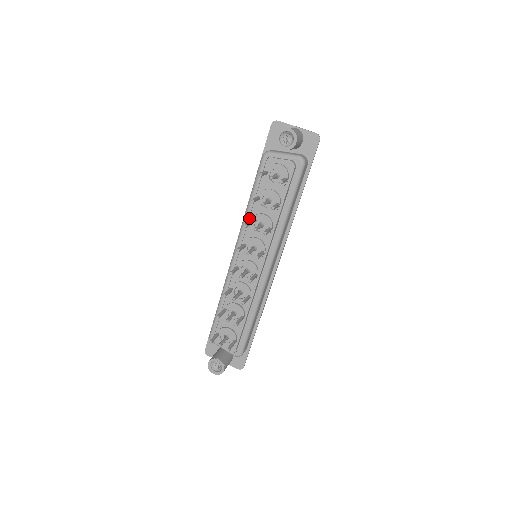
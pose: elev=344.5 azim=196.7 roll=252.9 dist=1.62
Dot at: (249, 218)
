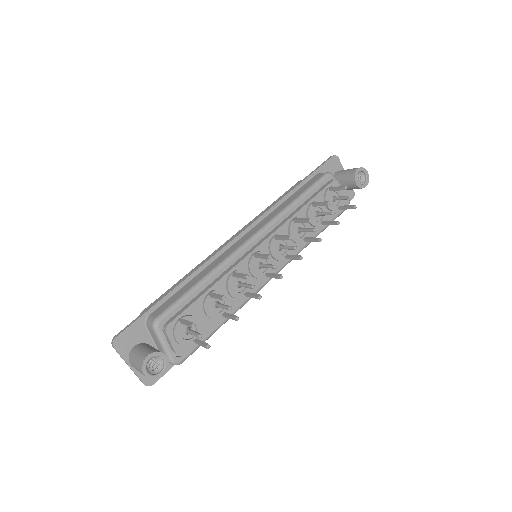
Dot at: (293, 215)
